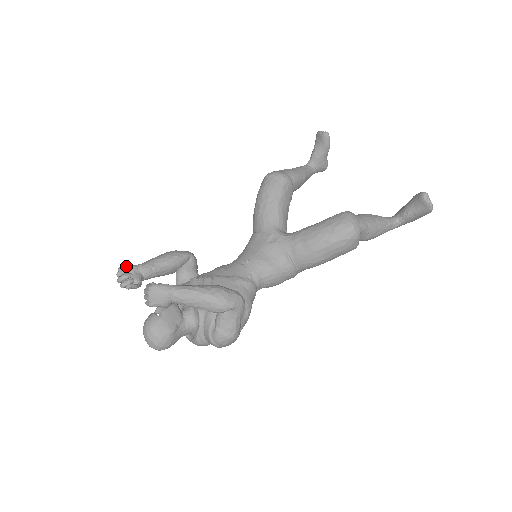
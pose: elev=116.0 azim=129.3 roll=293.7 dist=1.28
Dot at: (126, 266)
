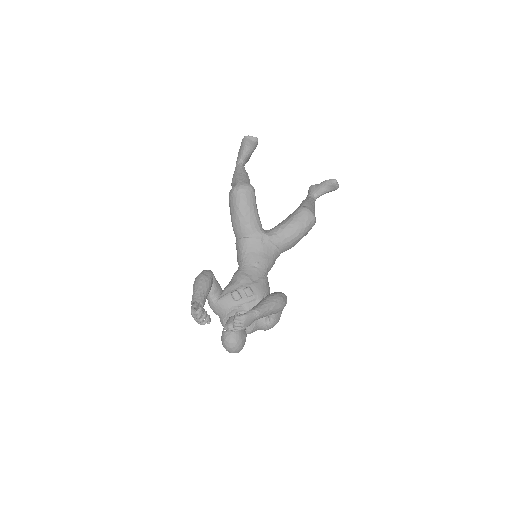
Dot at: occluded
